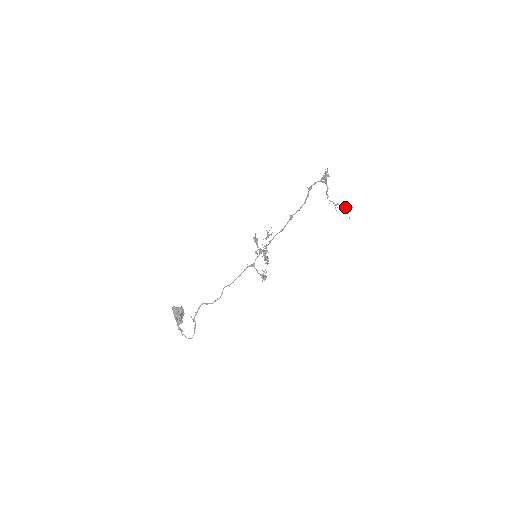
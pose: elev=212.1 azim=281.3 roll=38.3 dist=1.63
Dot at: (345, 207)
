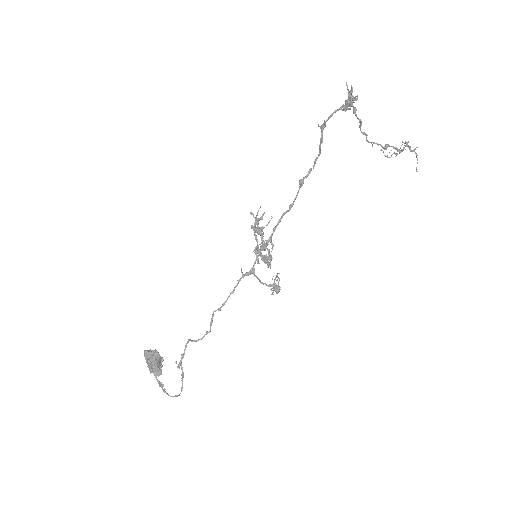
Dot at: (402, 149)
